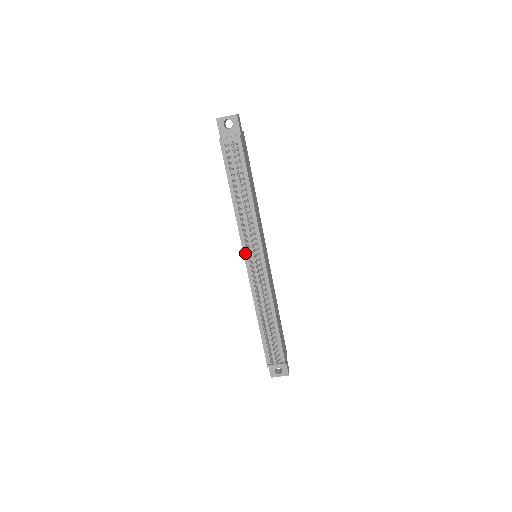
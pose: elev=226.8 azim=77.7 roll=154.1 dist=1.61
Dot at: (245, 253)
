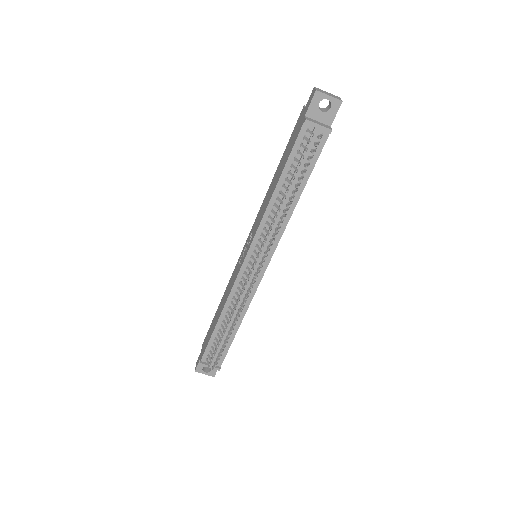
Dot at: (250, 252)
